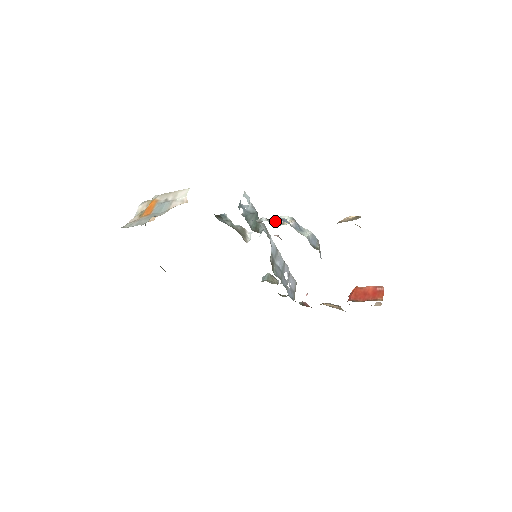
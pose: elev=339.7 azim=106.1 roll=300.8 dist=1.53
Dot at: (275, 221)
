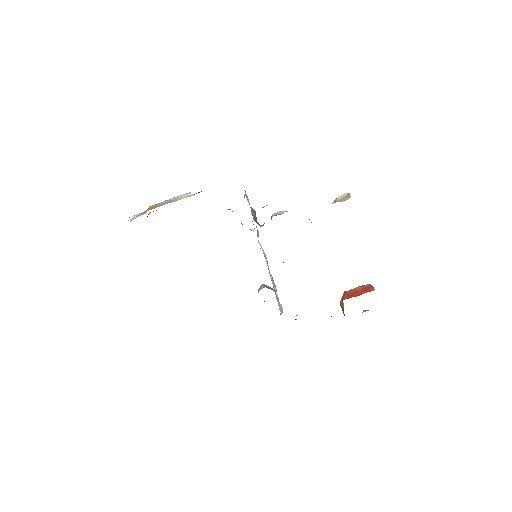
Dot at: (274, 215)
